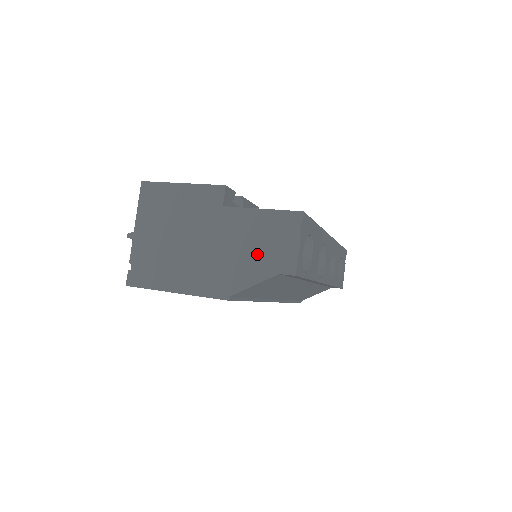
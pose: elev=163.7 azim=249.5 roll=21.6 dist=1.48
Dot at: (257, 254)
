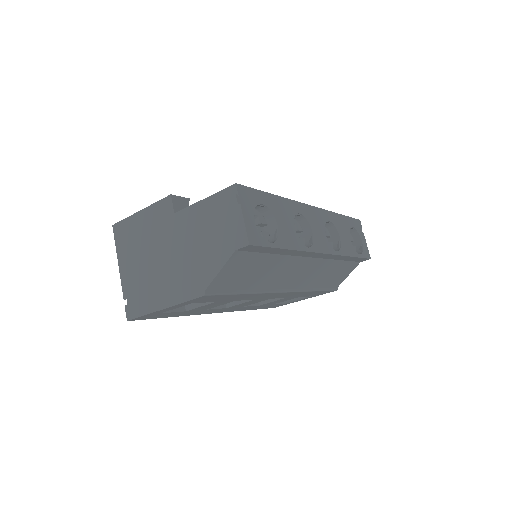
Dot at: (213, 241)
